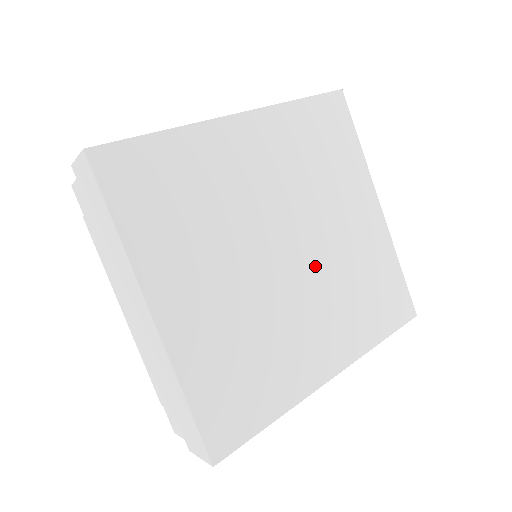
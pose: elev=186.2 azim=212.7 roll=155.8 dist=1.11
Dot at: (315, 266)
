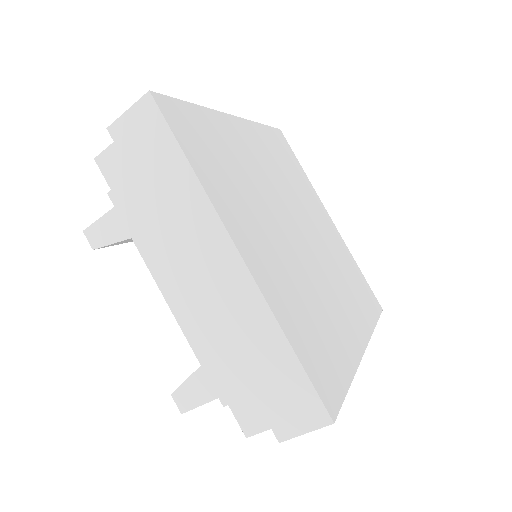
Dot at: (318, 250)
